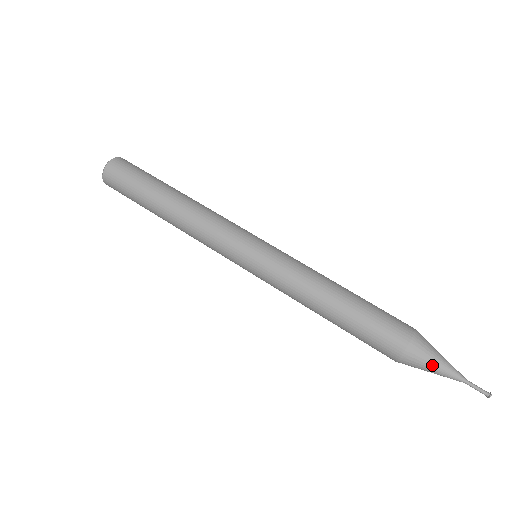
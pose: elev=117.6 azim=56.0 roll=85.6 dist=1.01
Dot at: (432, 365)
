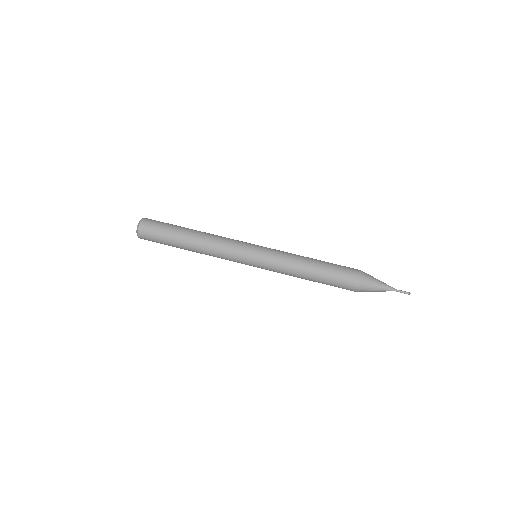
Dot at: (374, 291)
